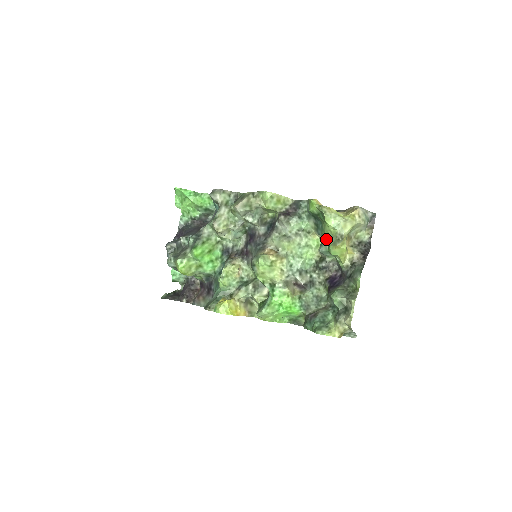
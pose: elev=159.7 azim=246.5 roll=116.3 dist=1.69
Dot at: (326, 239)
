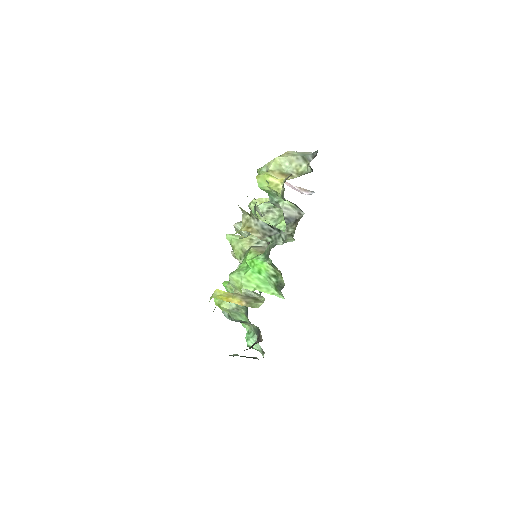
Dot at: occluded
